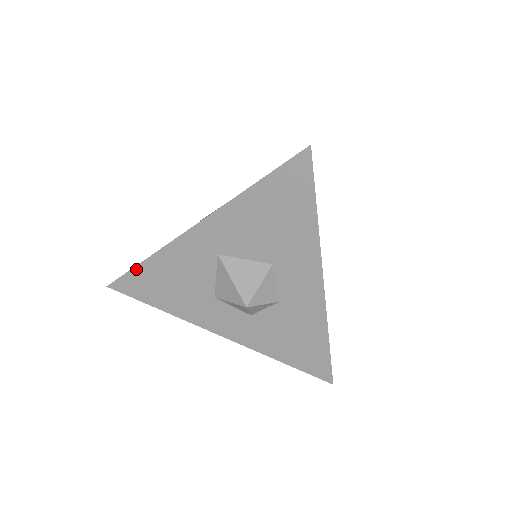
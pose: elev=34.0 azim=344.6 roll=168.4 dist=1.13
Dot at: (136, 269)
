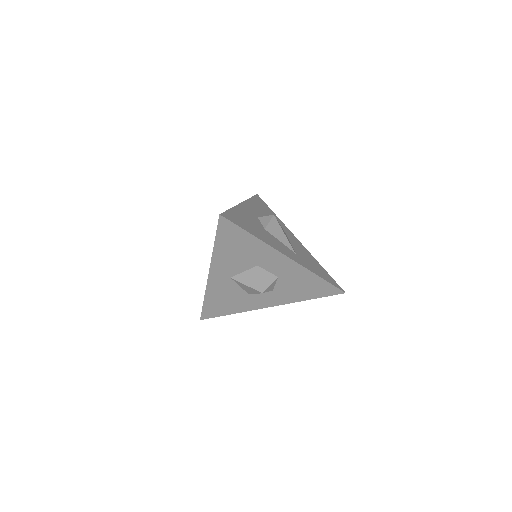
Dot at: (204, 306)
